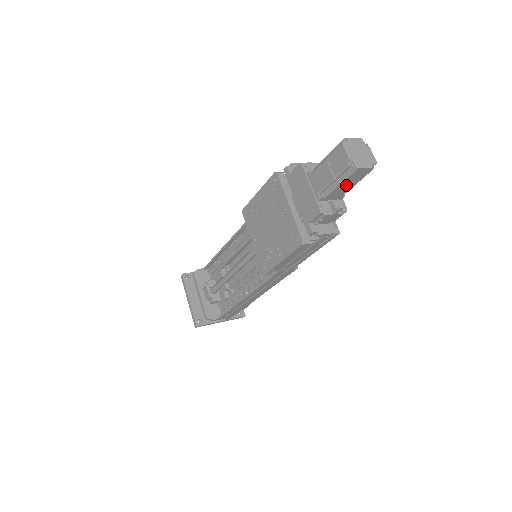
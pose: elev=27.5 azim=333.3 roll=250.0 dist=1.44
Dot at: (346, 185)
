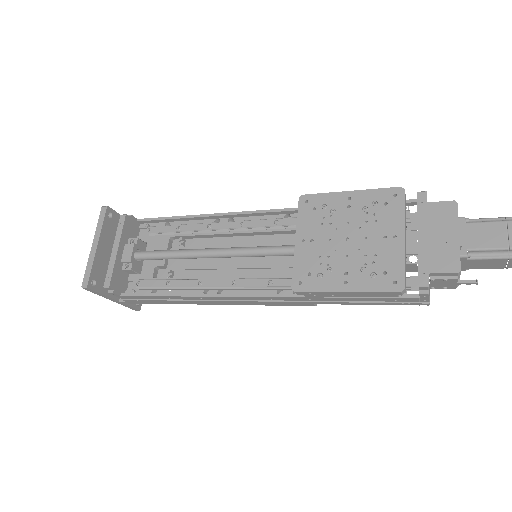
Dot at: (500, 263)
